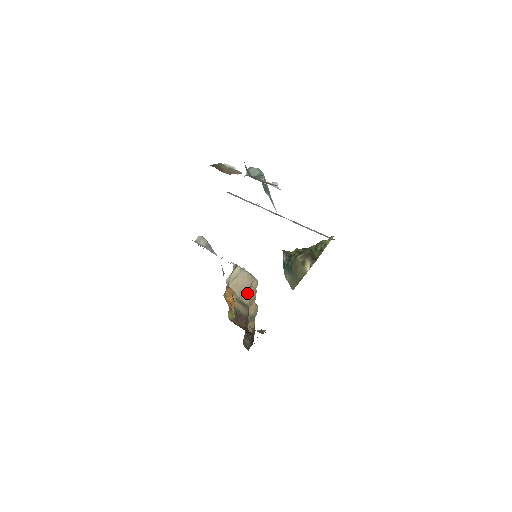
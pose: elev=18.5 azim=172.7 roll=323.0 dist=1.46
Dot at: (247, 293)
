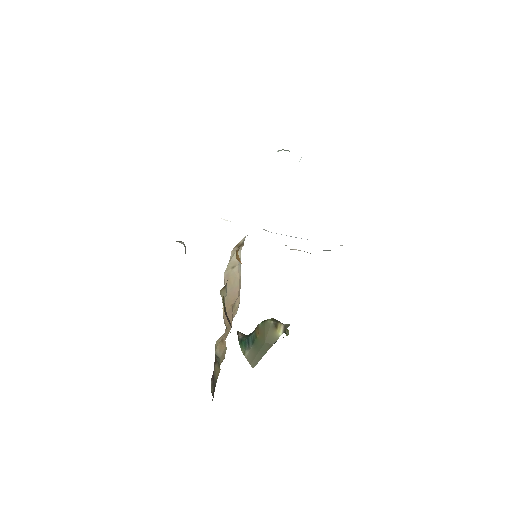
Dot at: (229, 310)
